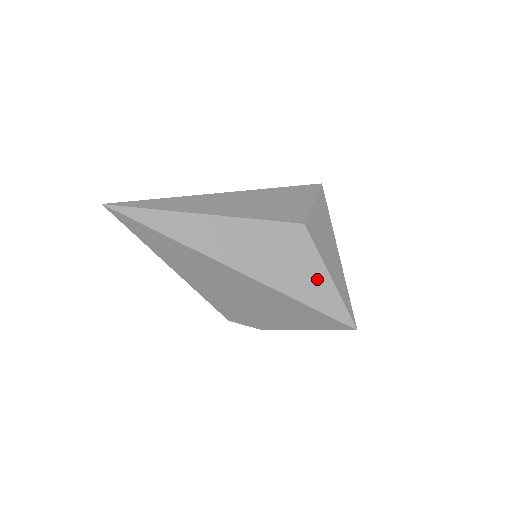
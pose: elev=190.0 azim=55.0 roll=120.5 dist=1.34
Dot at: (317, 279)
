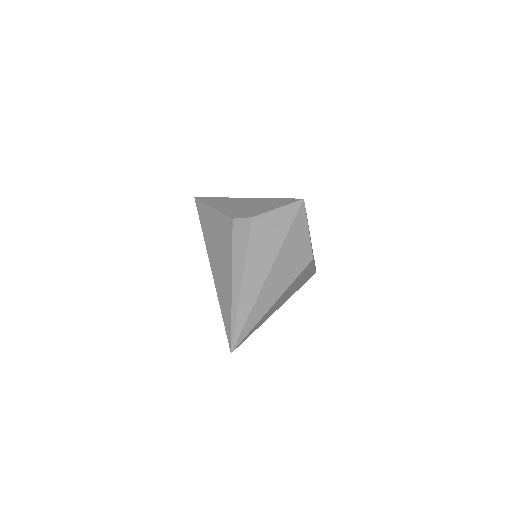
Dot at: occluded
